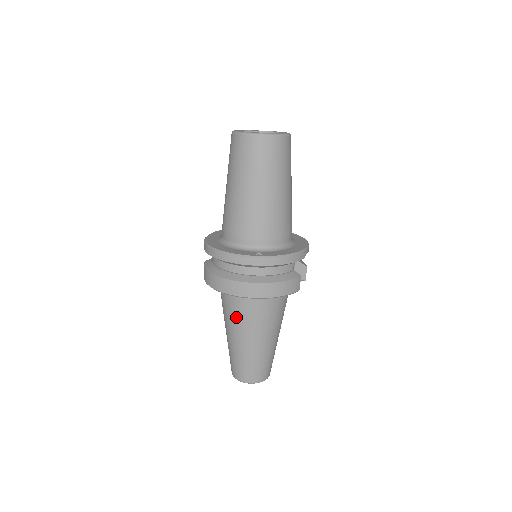
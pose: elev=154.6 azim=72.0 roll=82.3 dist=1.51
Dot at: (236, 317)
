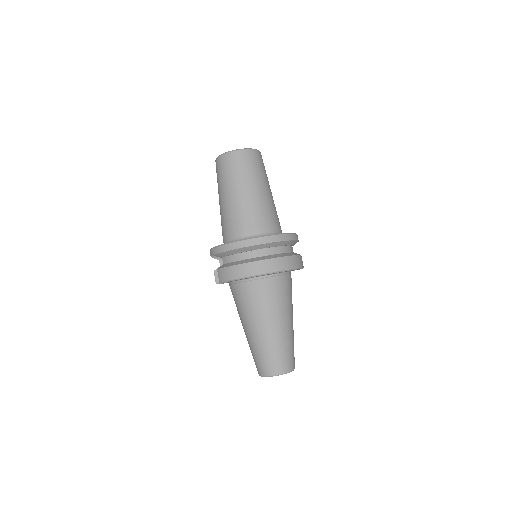
Dot at: (264, 304)
